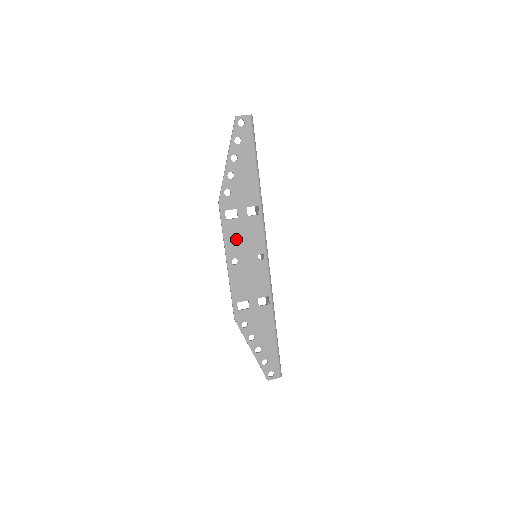
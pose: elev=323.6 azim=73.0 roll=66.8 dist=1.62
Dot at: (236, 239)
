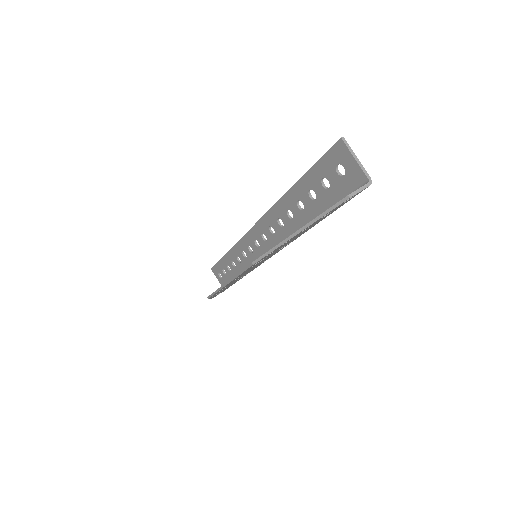
Dot at: (249, 269)
